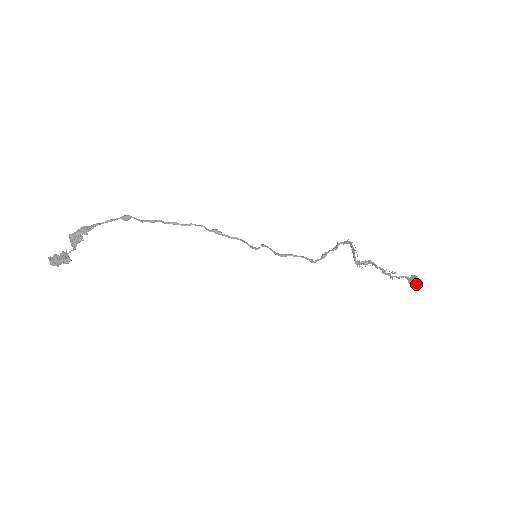
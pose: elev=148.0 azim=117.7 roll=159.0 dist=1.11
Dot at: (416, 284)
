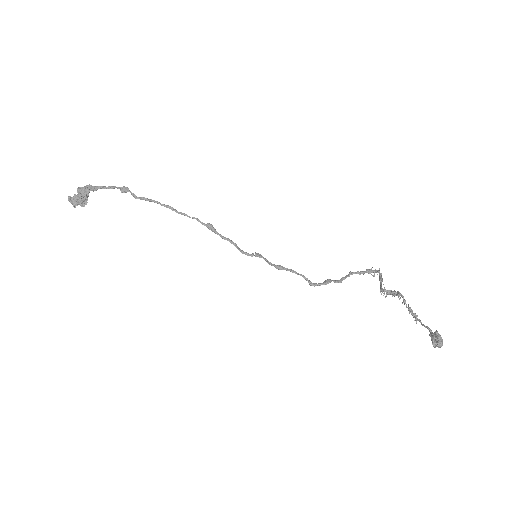
Dot at: (433, 344)
